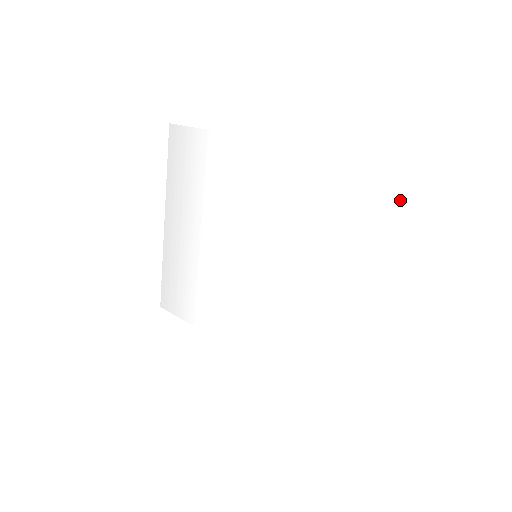
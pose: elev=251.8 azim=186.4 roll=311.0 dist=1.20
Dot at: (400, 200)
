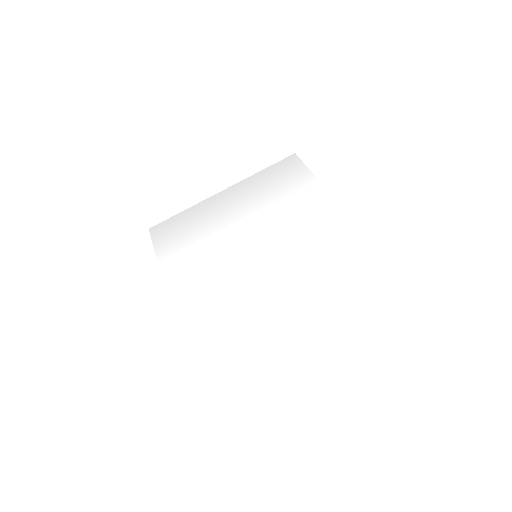
Dot at: (385, 302)
